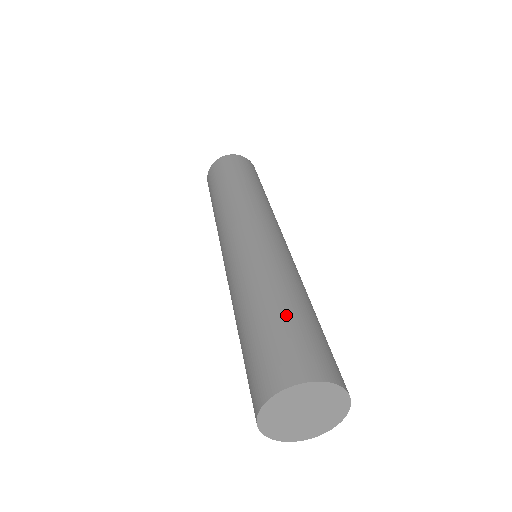
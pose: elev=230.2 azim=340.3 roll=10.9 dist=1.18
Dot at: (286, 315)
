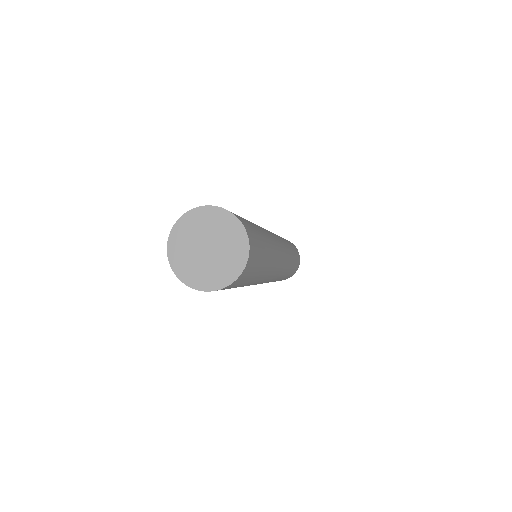
Dot at: occluded
